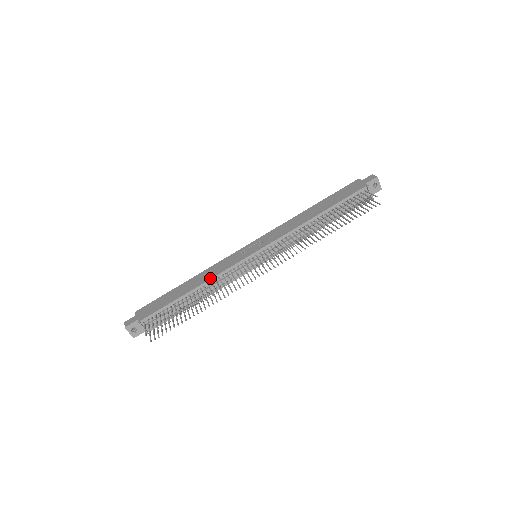
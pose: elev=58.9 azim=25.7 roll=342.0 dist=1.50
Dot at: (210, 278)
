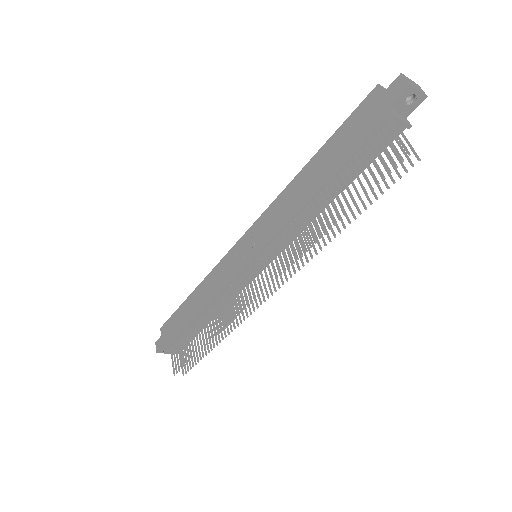
Dot at: (211, 299)
